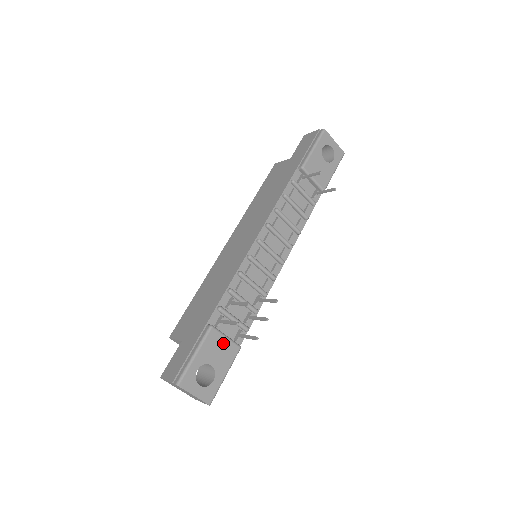
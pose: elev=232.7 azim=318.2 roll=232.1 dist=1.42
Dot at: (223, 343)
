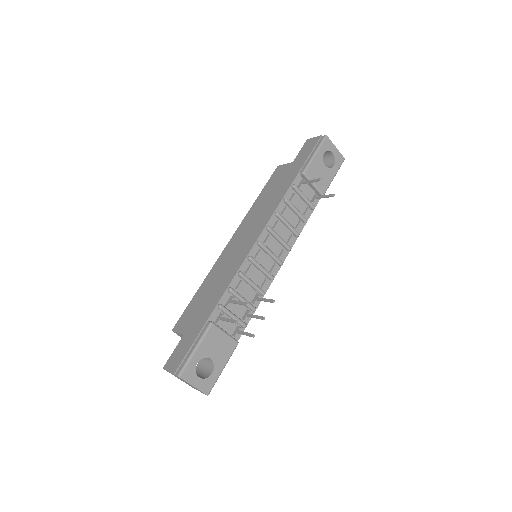
Dot at: (222, 339)
